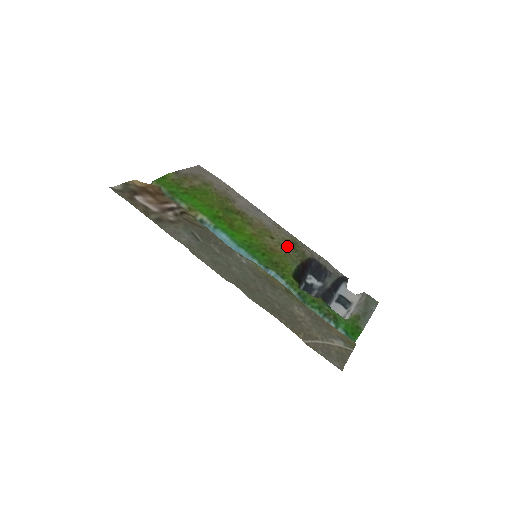
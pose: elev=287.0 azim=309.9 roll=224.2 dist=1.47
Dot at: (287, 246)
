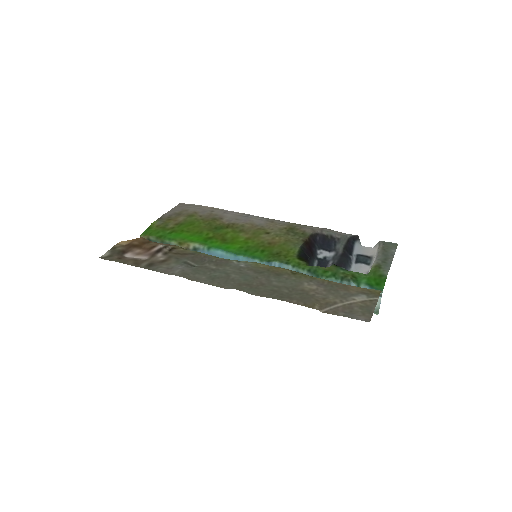
Dot at: (285, 234)
